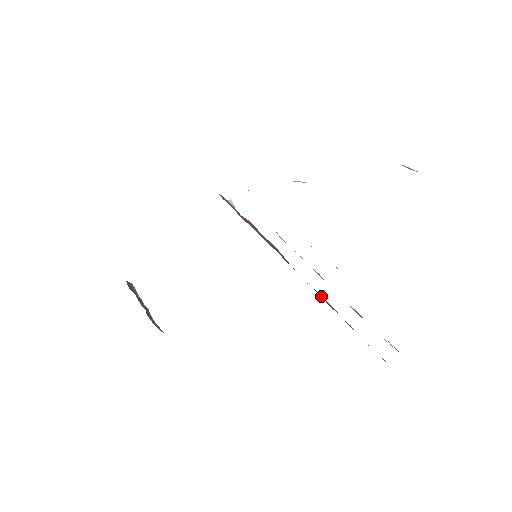
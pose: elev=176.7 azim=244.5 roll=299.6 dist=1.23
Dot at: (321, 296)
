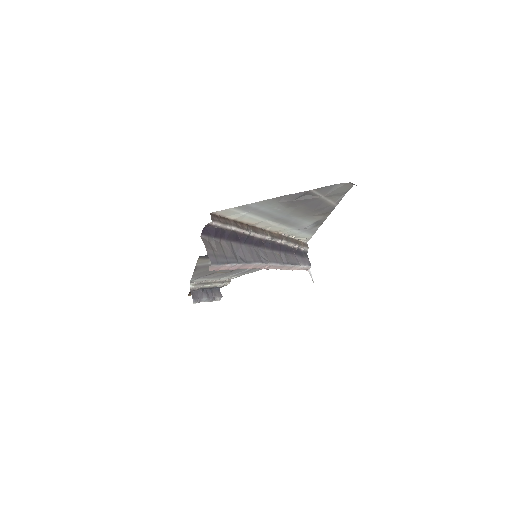
Dot at: occluded
